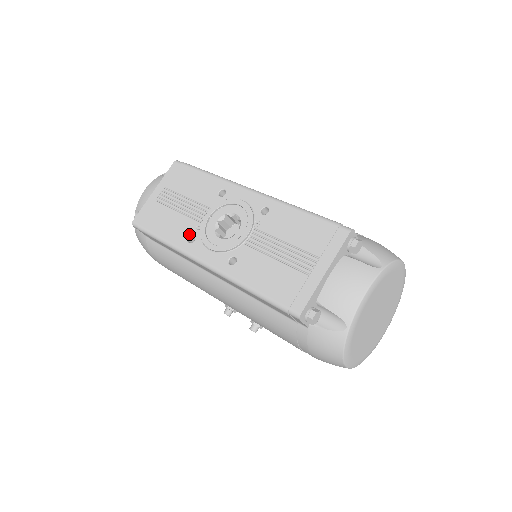
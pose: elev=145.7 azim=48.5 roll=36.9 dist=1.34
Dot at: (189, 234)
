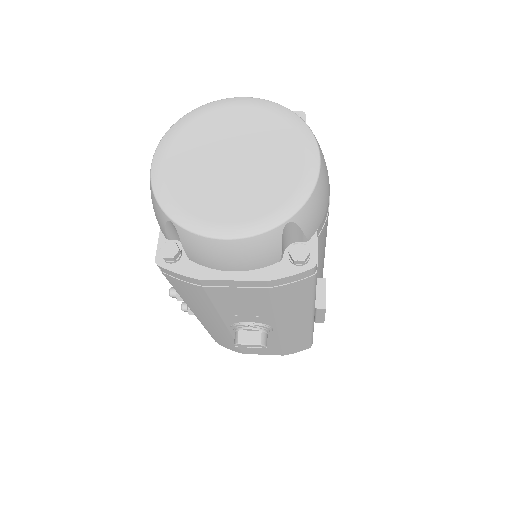
Dot at: occluded
